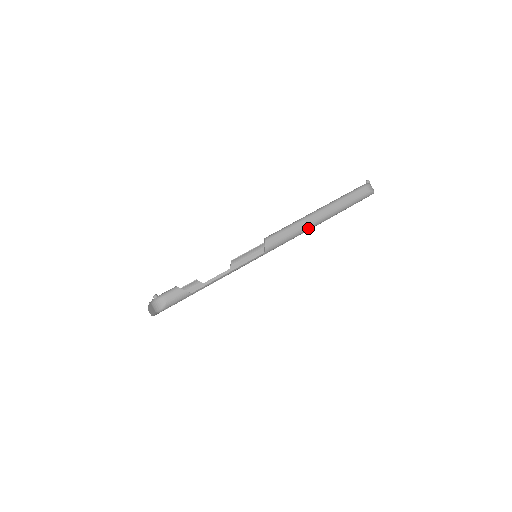
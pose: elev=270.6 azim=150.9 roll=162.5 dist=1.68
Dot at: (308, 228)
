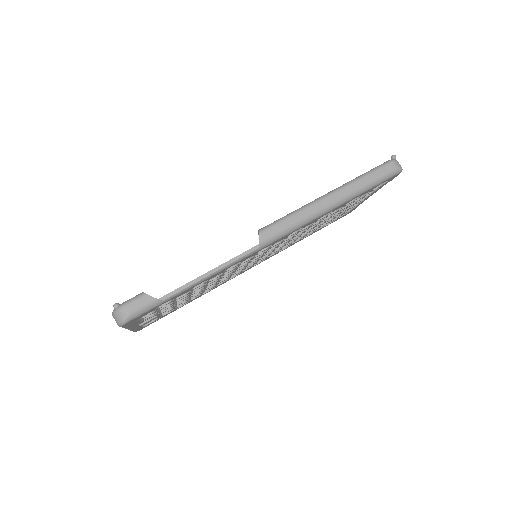
Dot at: (316, 216)
